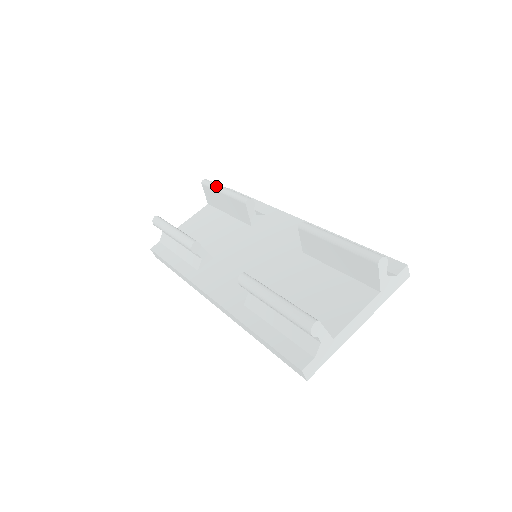
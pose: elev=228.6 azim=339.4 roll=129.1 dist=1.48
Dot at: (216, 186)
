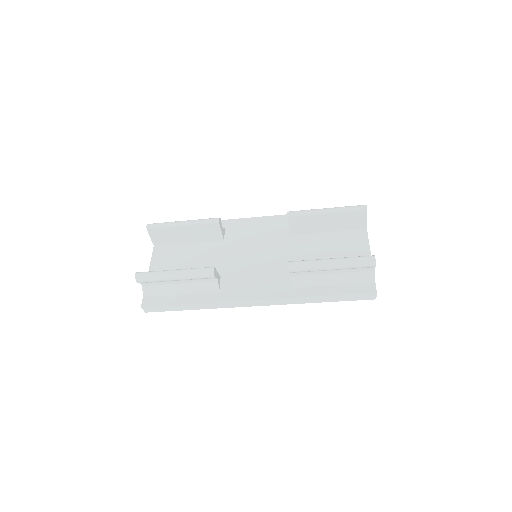
Dot at: (170, 224)
